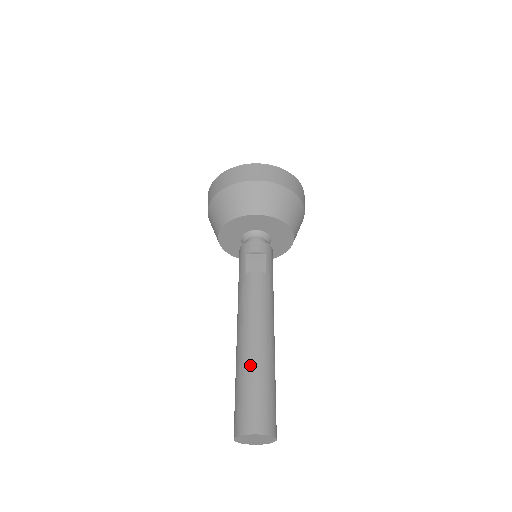
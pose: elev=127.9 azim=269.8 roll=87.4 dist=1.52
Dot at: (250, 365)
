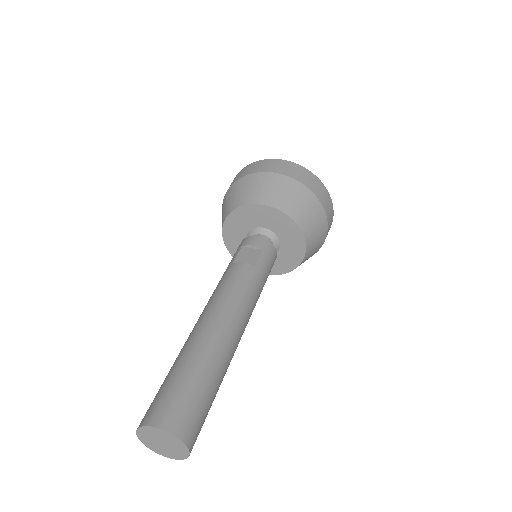
Dot at: (190, 351)
